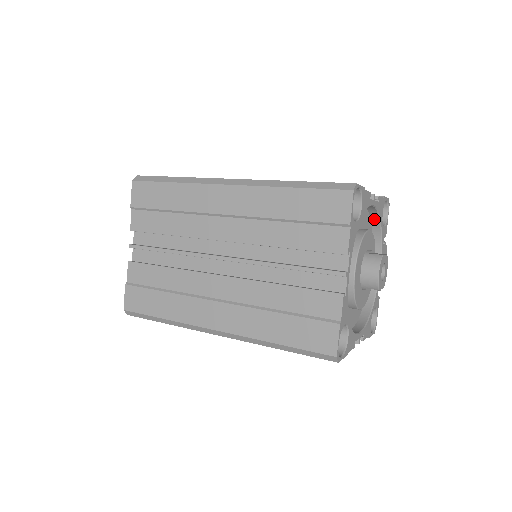
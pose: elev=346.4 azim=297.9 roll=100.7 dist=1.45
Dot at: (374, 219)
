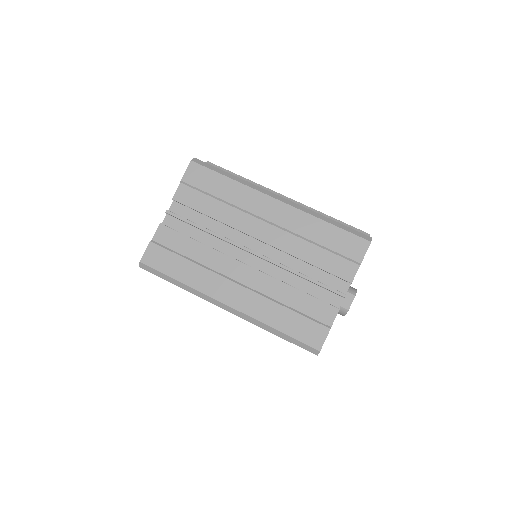
Dot at: occluded
